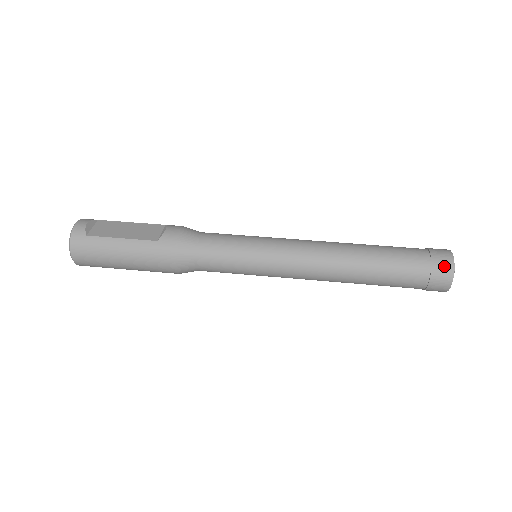
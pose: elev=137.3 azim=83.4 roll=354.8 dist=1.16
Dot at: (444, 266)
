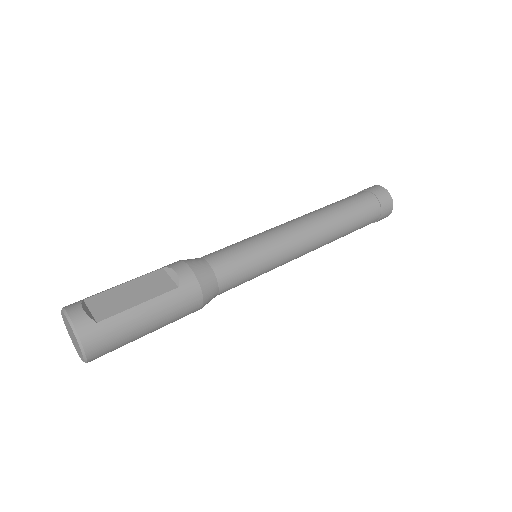
Dot at: (386, 199)
